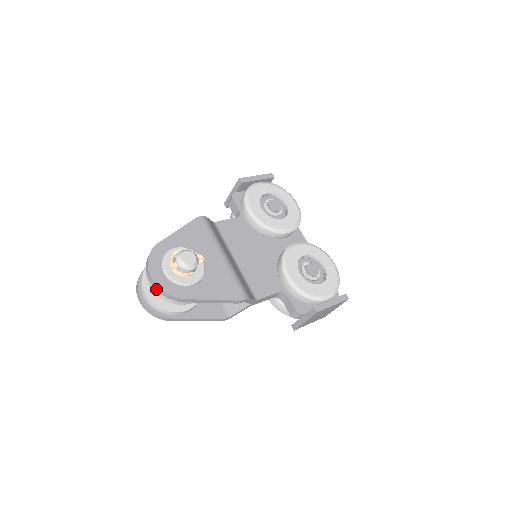
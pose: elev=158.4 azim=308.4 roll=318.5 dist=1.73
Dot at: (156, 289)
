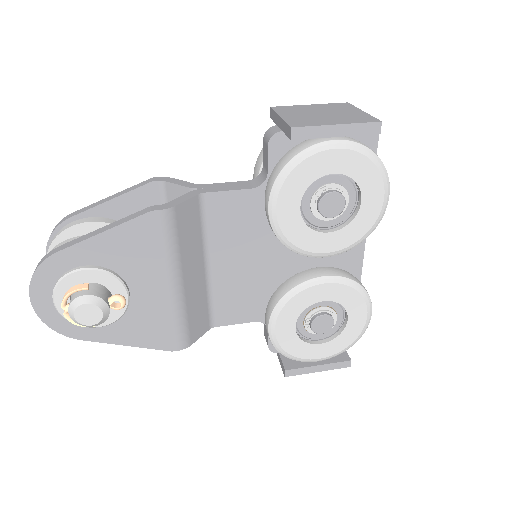
Dot at: occluded
